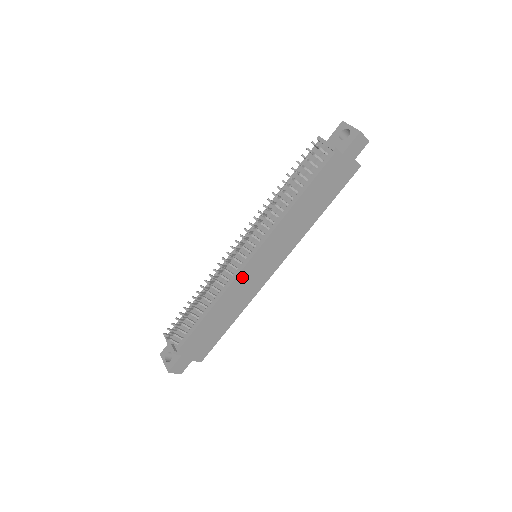
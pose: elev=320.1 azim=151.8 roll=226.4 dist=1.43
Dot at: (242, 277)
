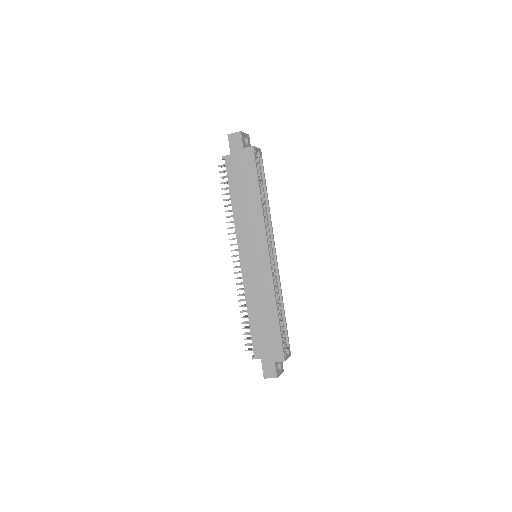
Dot at: (247, 275)
